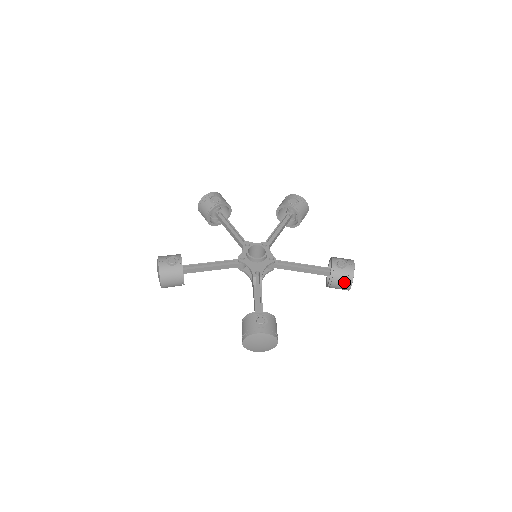
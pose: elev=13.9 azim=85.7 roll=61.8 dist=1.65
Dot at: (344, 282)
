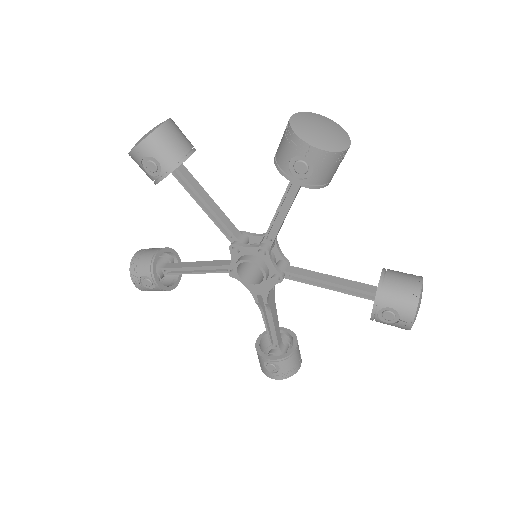
Dot at: occluded
